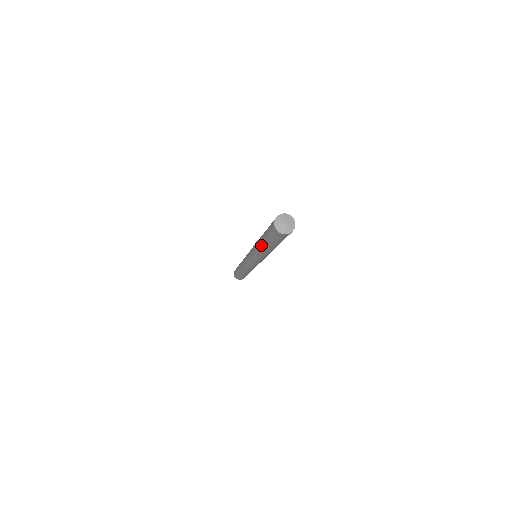
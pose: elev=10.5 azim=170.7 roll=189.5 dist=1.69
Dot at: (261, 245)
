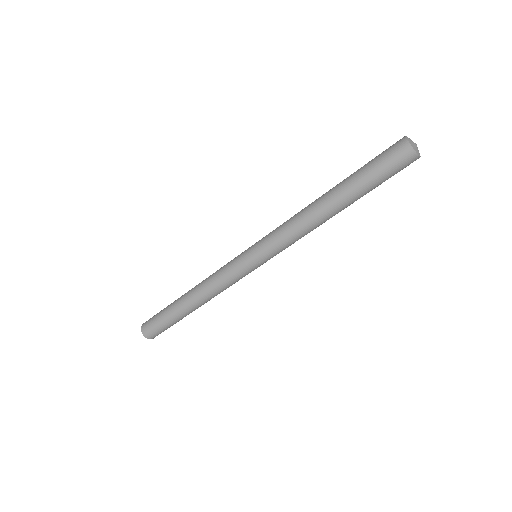
Dot at: (326, 194)
